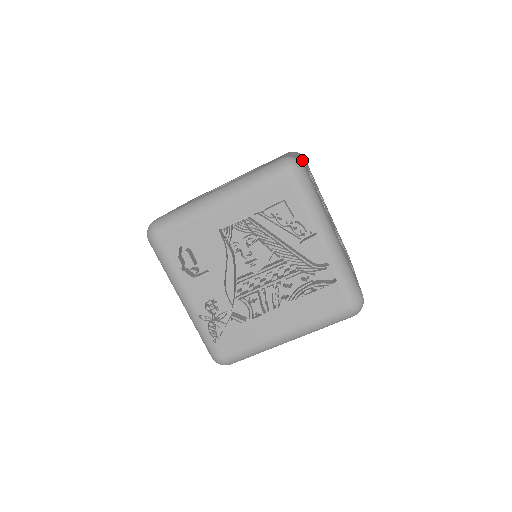
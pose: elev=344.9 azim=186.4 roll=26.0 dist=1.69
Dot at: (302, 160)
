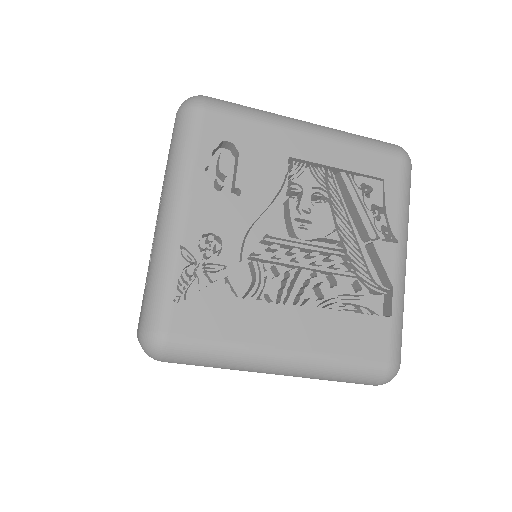
Dot at: occluded
